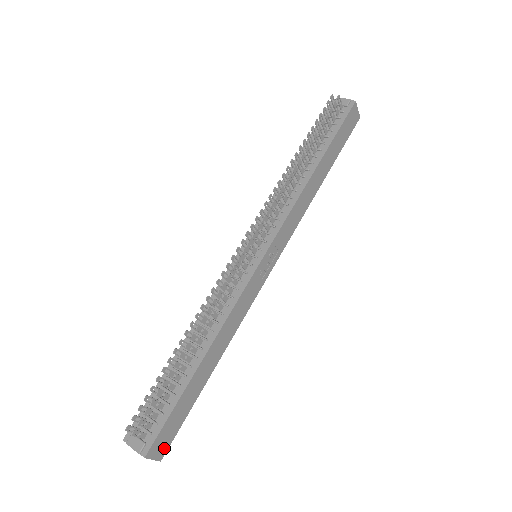
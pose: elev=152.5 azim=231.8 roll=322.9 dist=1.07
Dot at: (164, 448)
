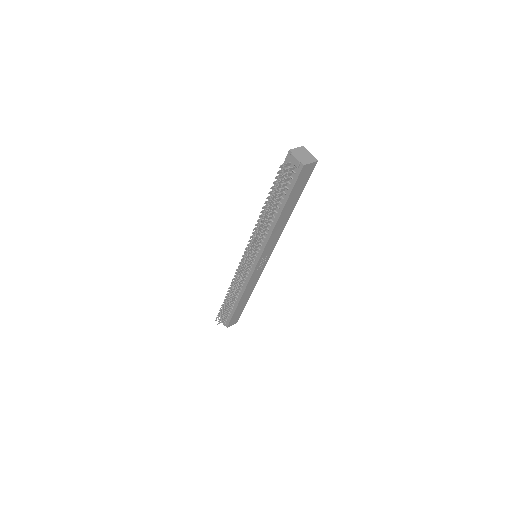
Dot at: (236, 321)
